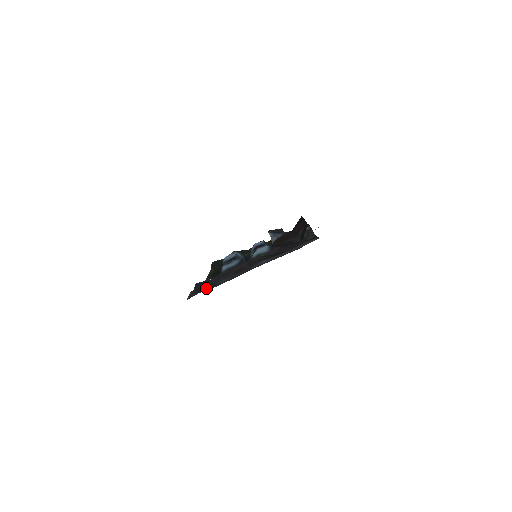
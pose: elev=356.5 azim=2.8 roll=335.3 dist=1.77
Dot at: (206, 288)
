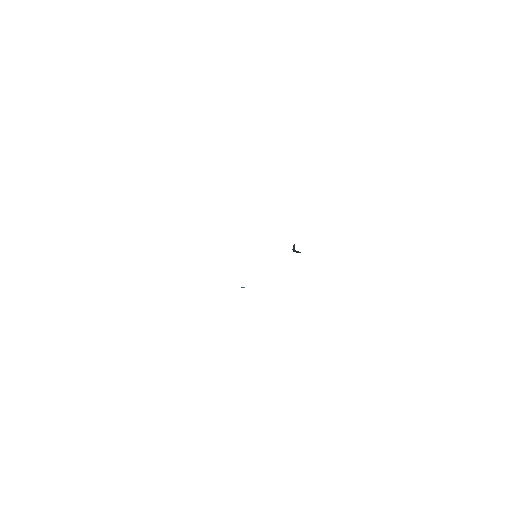
Dot at: occluded
